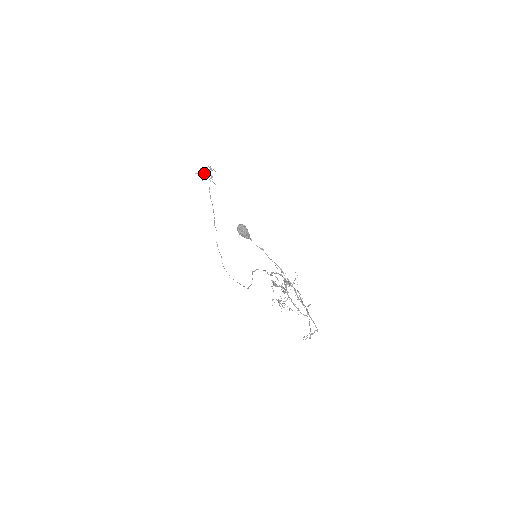
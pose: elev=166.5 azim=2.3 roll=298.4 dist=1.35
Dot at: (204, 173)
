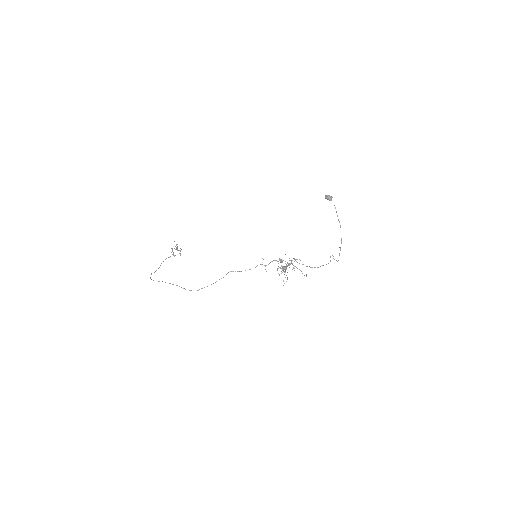
Dot at: (177, 247)
